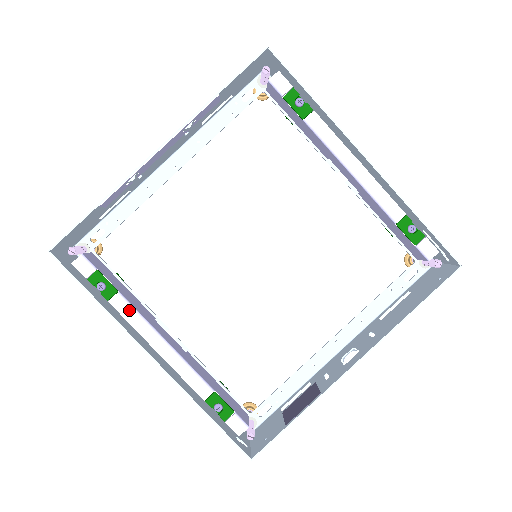
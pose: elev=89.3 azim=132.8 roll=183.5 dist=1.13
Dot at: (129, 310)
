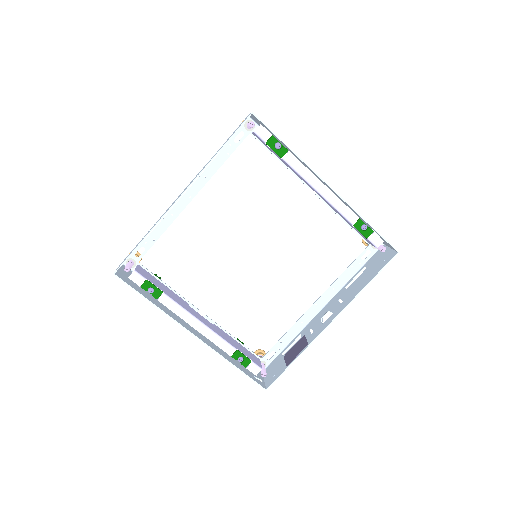
Dot at: (172, 304)
